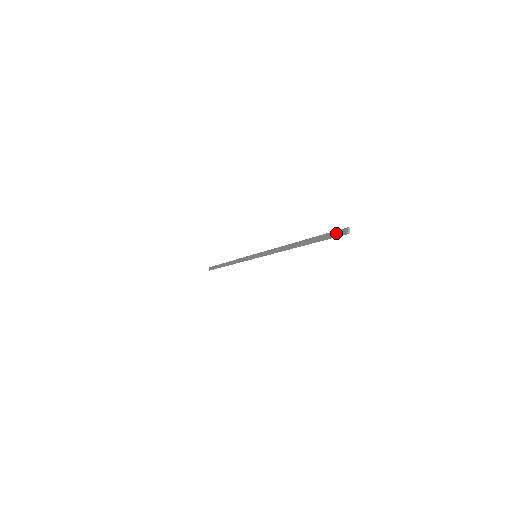
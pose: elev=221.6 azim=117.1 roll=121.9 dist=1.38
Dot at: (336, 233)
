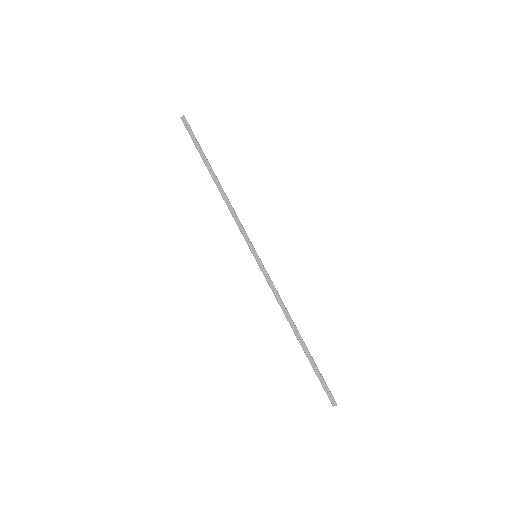
Dot at: (328, 393)
